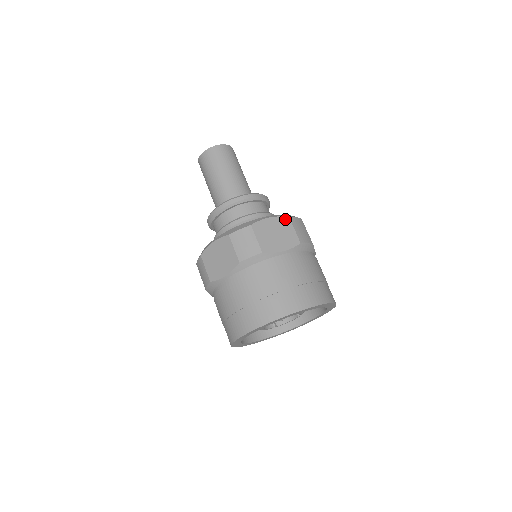
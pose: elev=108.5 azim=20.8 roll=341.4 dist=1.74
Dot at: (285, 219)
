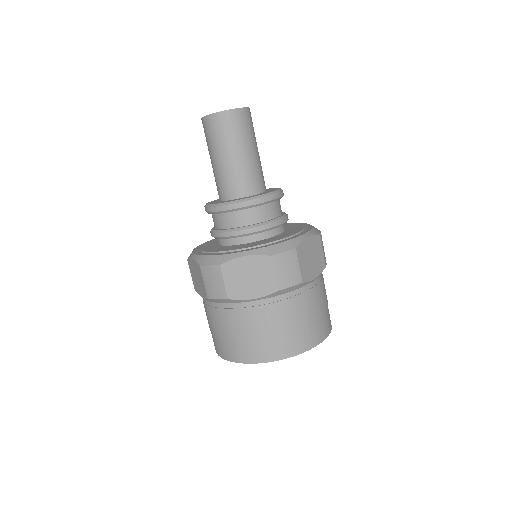
Dot at: (265, 259)
